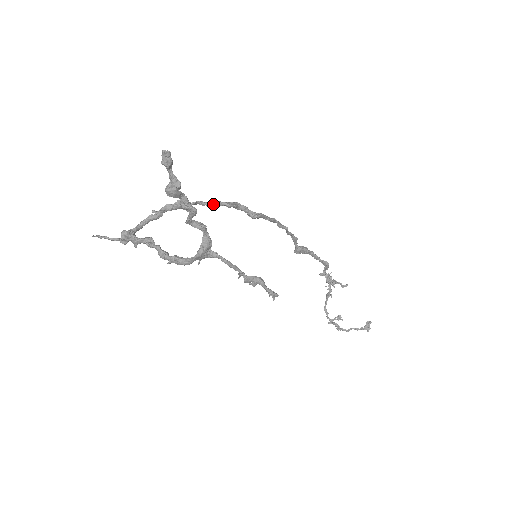
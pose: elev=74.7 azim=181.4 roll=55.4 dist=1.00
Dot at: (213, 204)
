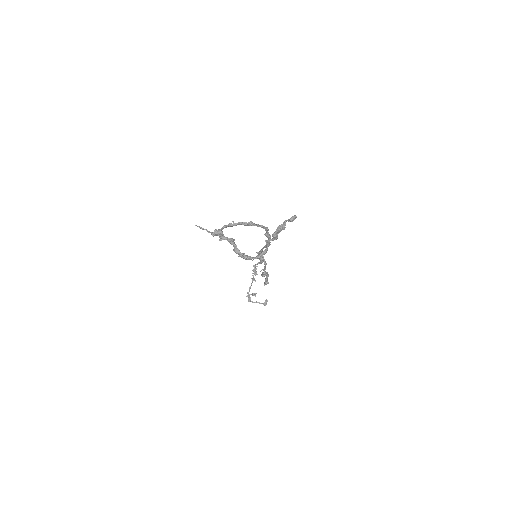
Dot at: (262, 227)
